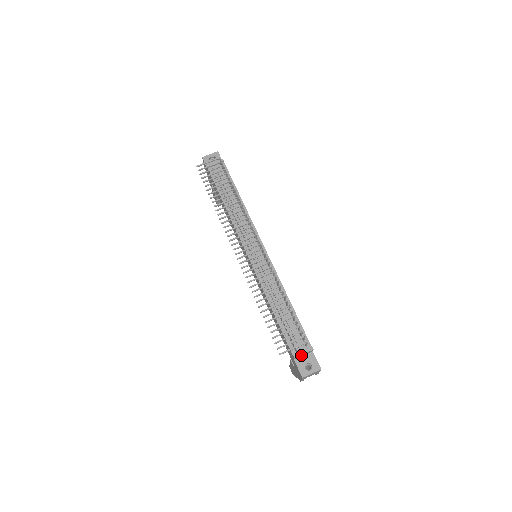
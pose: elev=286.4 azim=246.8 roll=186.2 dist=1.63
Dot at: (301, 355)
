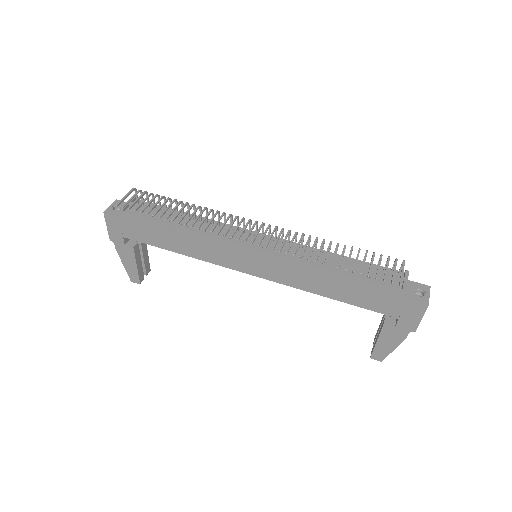
Dot at: (406, 285)
